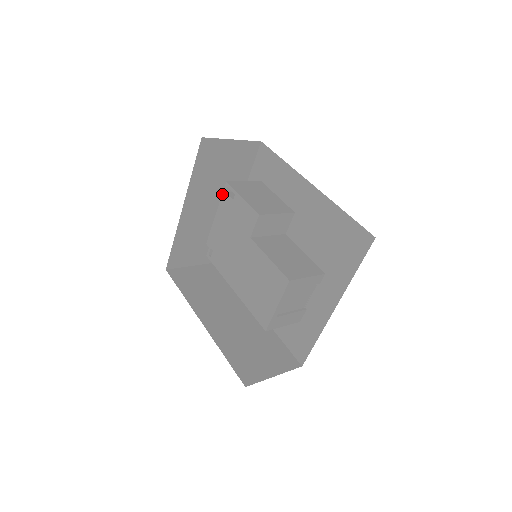
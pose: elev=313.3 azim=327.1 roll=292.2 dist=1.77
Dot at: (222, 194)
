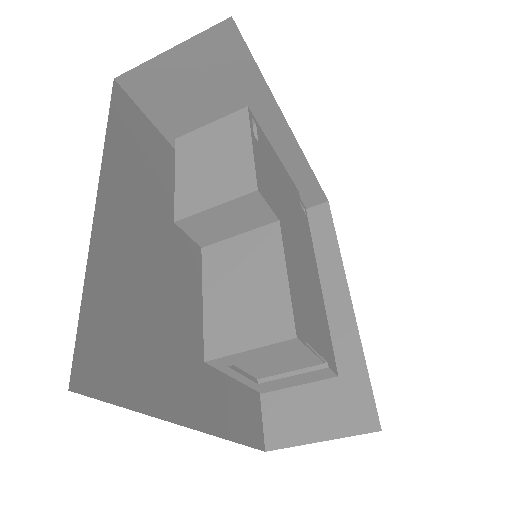
Dot at: occluded
